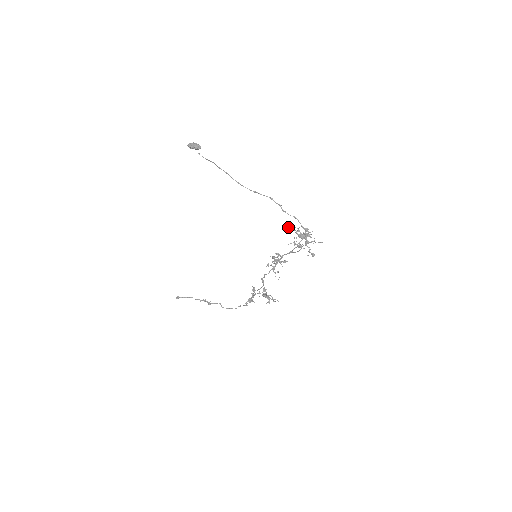
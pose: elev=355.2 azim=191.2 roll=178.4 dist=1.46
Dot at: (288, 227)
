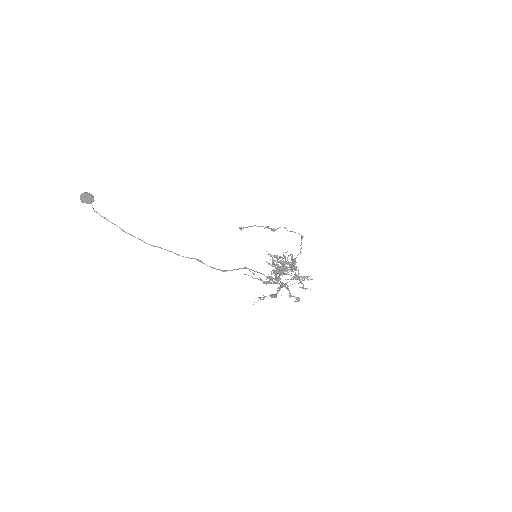
Dot at: occluded
